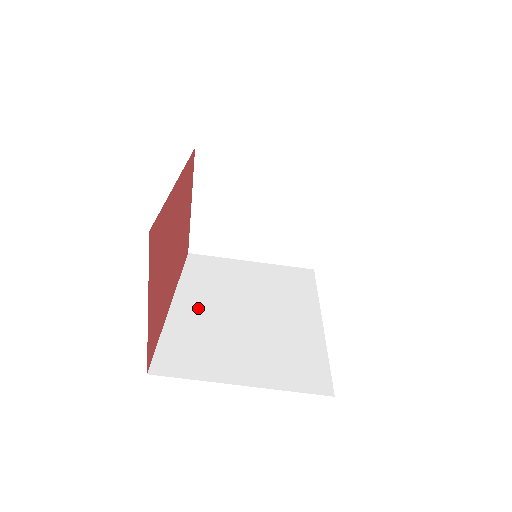
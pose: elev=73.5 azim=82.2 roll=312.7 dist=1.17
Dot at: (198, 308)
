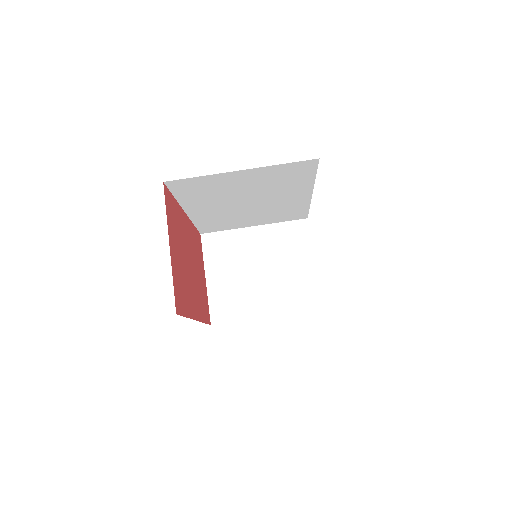
Dot at: occluded
